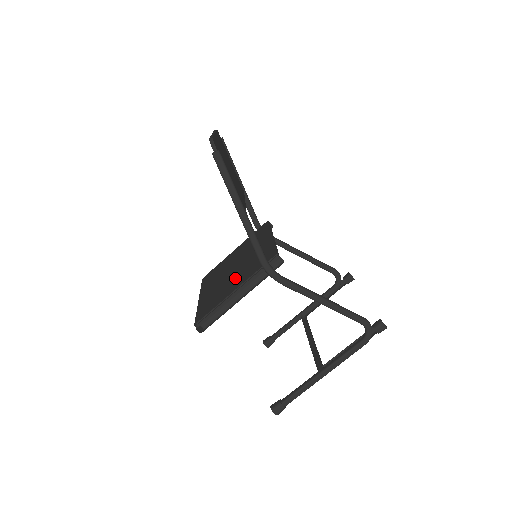
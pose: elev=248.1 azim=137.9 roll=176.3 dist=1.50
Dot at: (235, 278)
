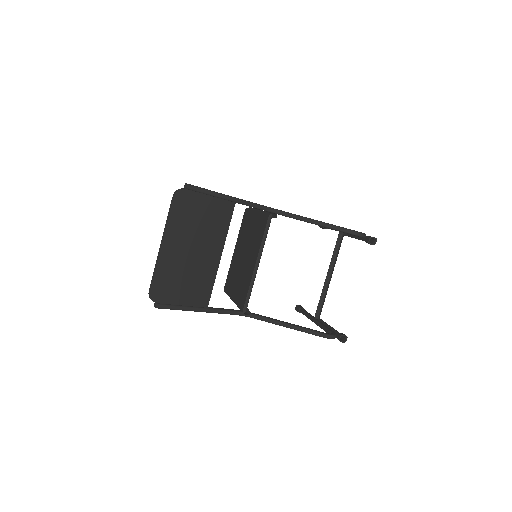
Dot at: (237, 280)
